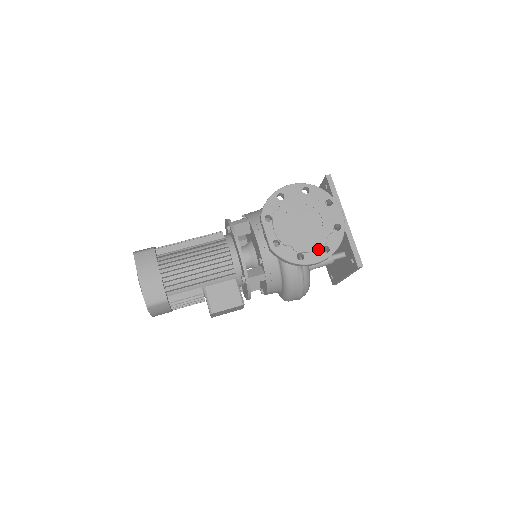
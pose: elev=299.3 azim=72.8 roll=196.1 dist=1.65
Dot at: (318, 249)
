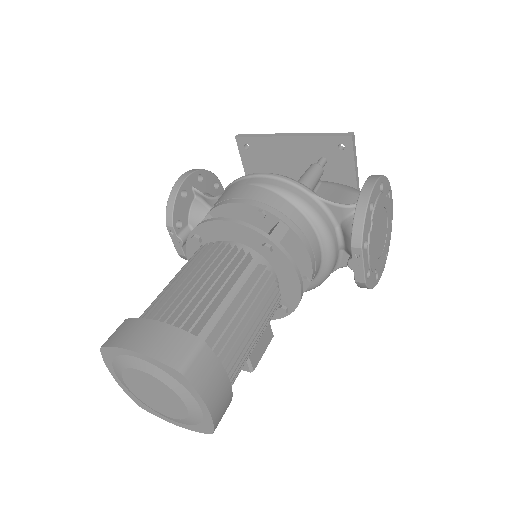
Dot at: (384, 259)
